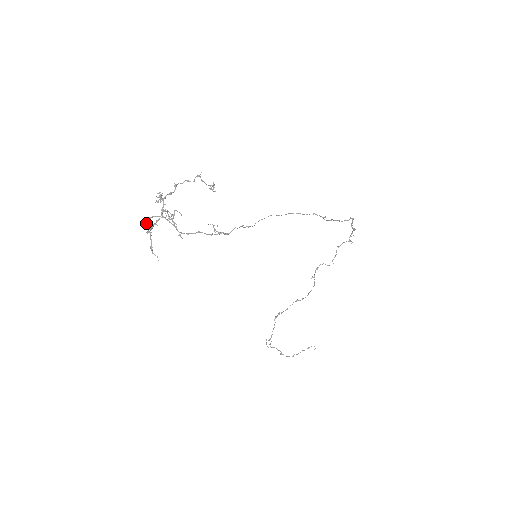
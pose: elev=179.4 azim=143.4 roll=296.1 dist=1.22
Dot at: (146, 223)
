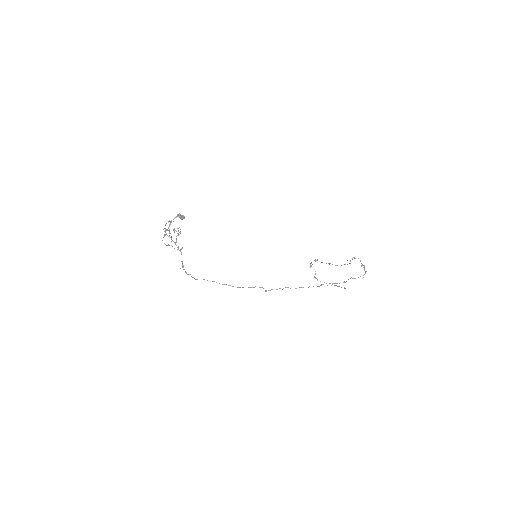
Dot at: (179, 216)
